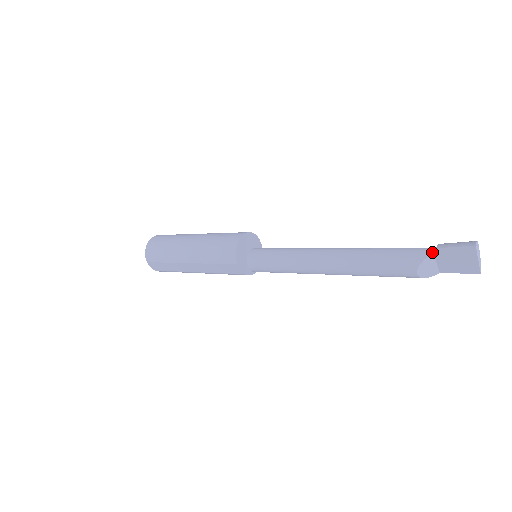
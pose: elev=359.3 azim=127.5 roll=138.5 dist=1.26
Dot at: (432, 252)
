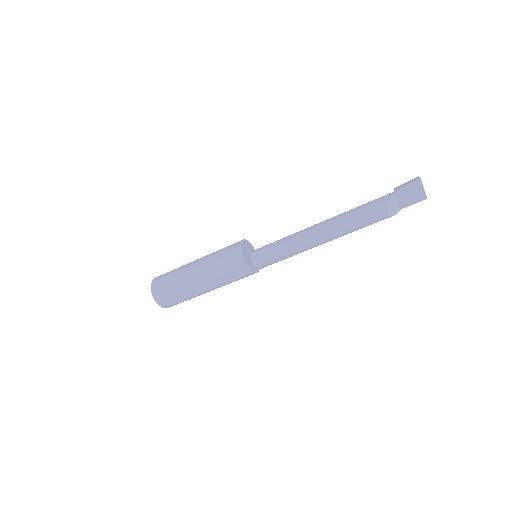
Dot at: (392, 195)
